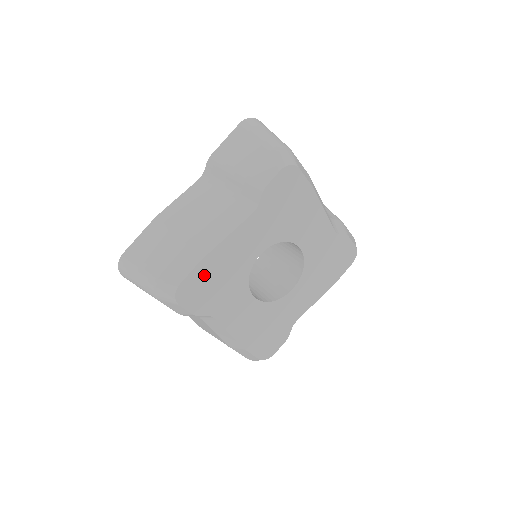
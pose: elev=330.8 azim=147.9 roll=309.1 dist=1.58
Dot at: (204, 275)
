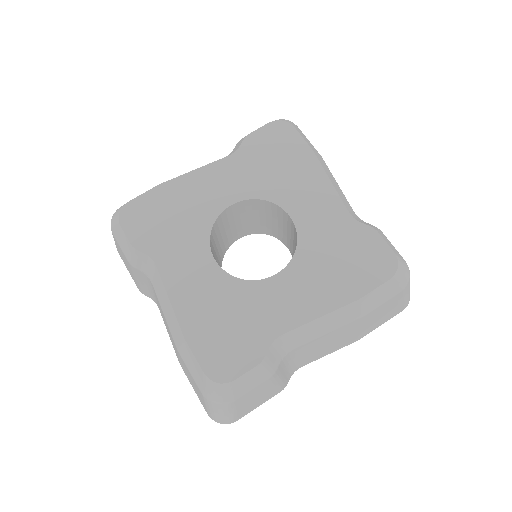
Dot at: (158, 202)
